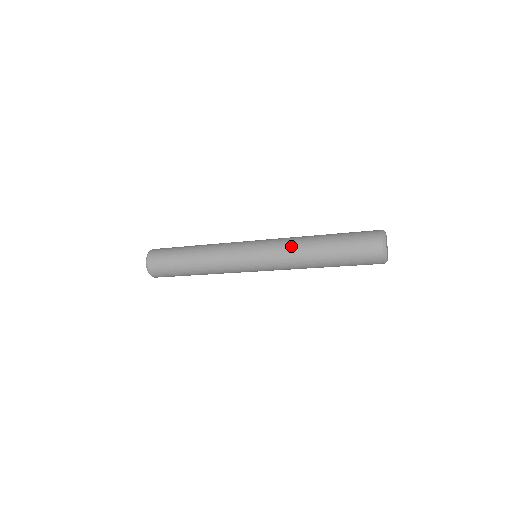
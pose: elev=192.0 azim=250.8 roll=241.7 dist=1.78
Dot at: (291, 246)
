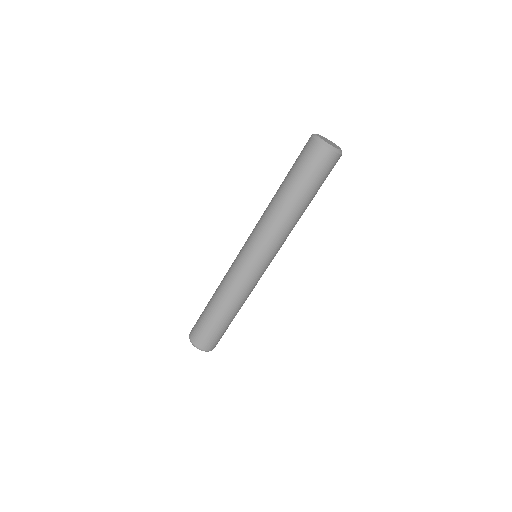
Dot at: occluded
